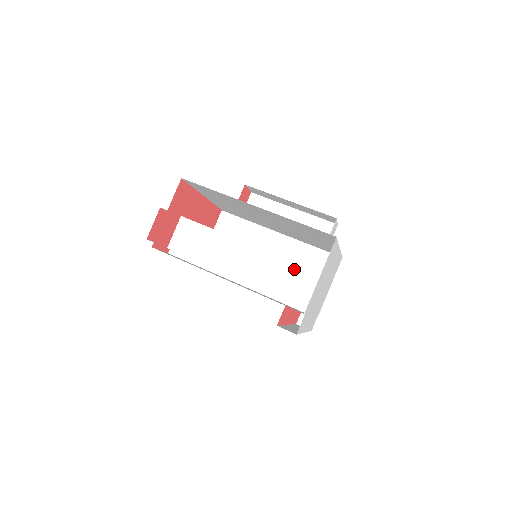
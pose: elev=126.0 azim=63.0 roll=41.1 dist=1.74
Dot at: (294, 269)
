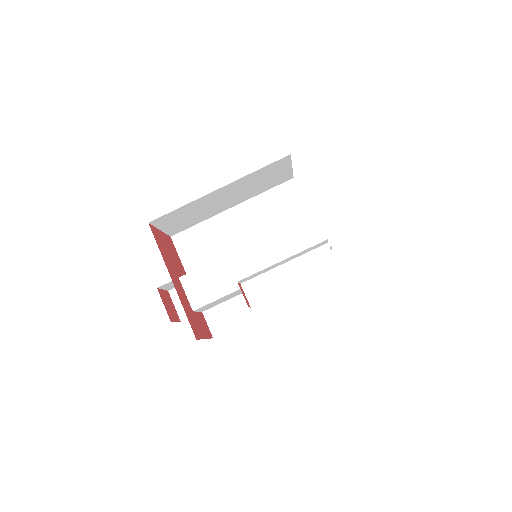
Dot at: occluded
